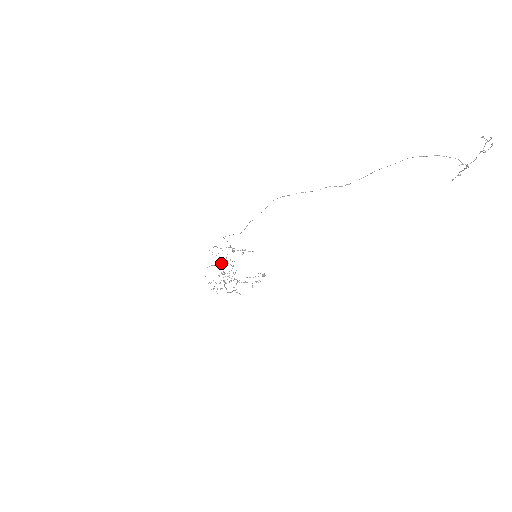
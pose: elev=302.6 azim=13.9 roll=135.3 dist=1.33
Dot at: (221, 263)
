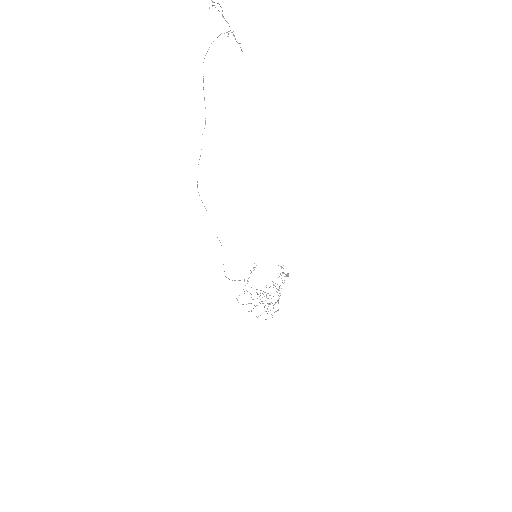
Dot at: occluded
